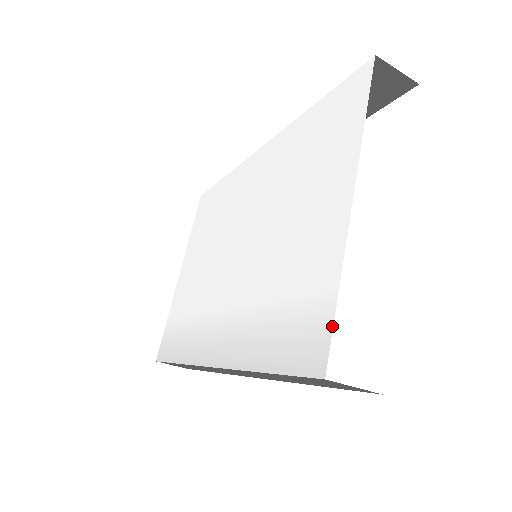
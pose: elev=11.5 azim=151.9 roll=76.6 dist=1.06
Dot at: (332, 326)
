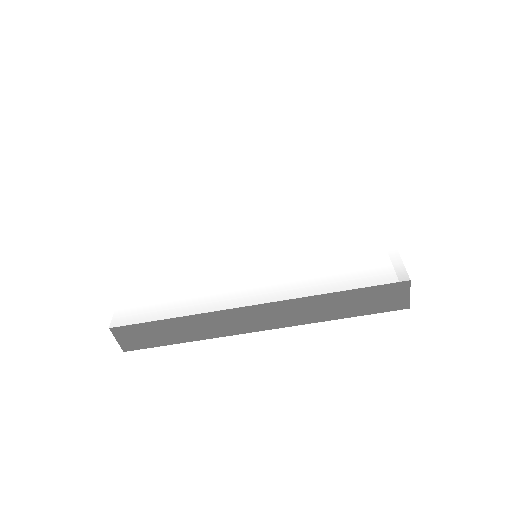
Dot at: (402, 262)
